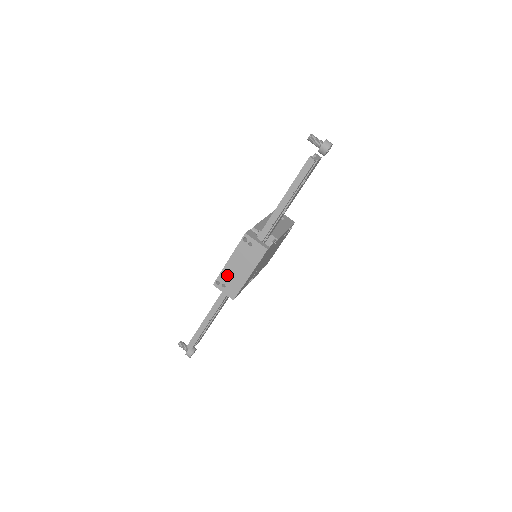
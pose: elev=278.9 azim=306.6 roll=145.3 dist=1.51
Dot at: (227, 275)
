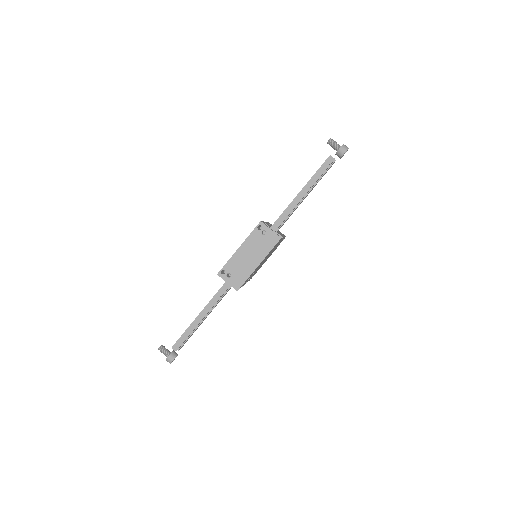
Dot at: (235, 264)
